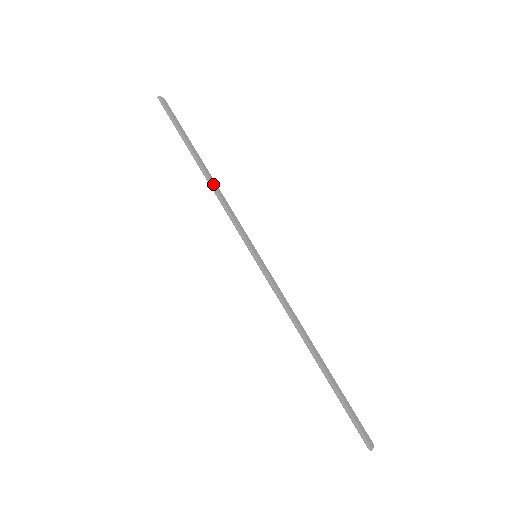
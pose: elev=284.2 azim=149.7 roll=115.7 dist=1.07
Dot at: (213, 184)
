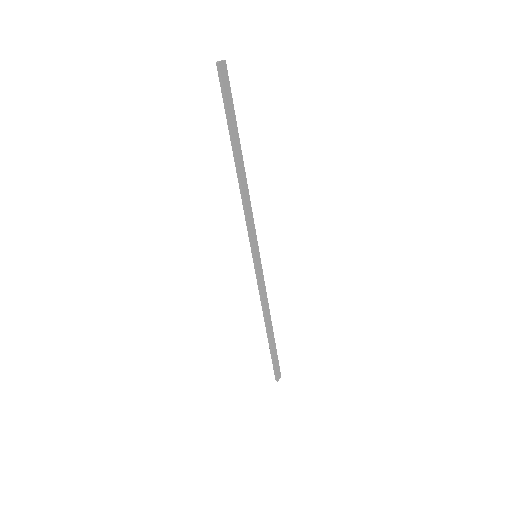
Dot at: (242, 188)
